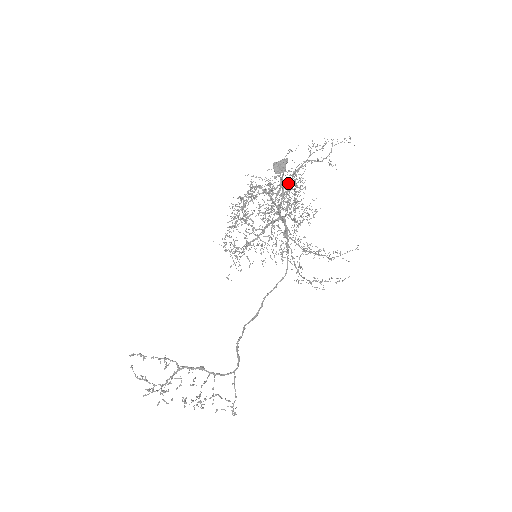
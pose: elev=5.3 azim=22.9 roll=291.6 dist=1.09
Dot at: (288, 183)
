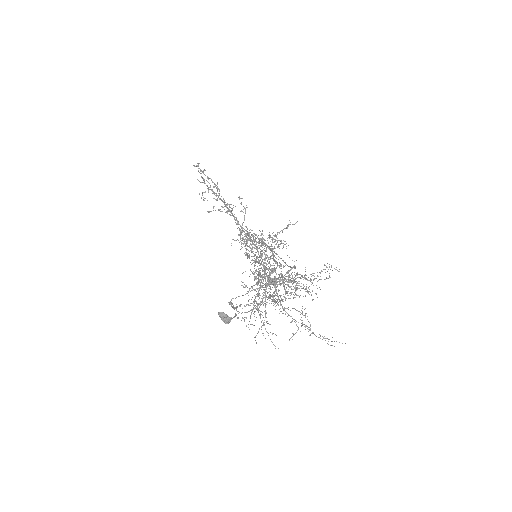
Dot at: occluded
